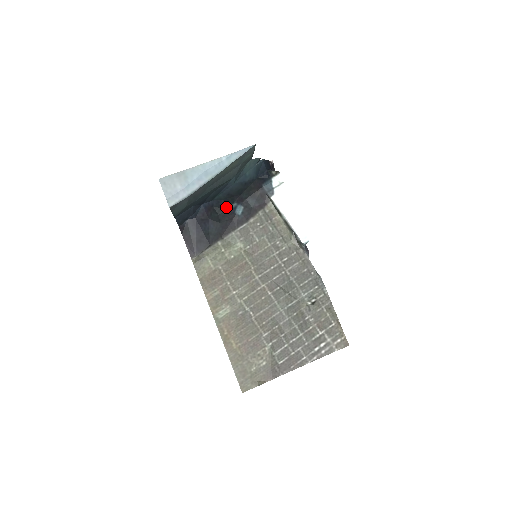
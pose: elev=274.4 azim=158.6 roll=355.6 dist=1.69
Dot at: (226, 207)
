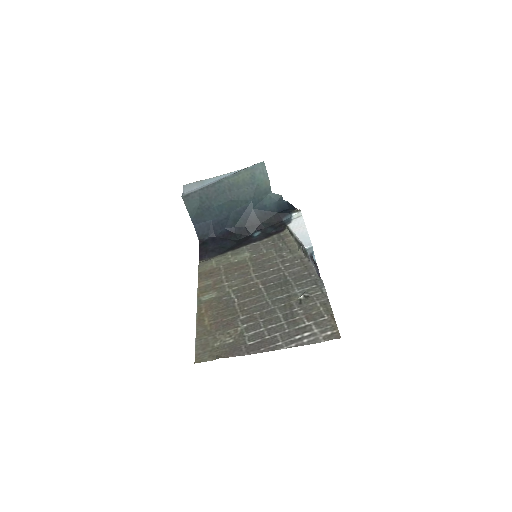
Dot at: (246, 234)
